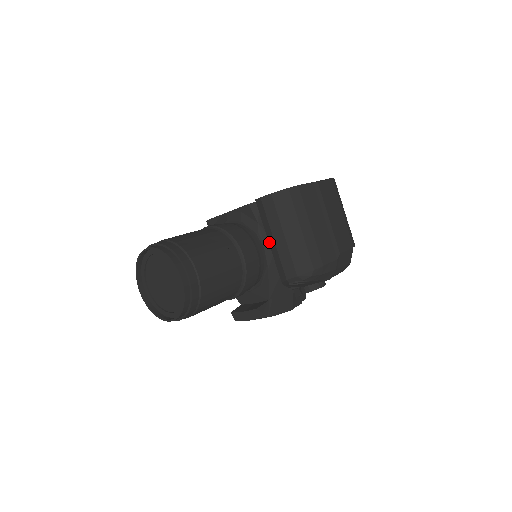
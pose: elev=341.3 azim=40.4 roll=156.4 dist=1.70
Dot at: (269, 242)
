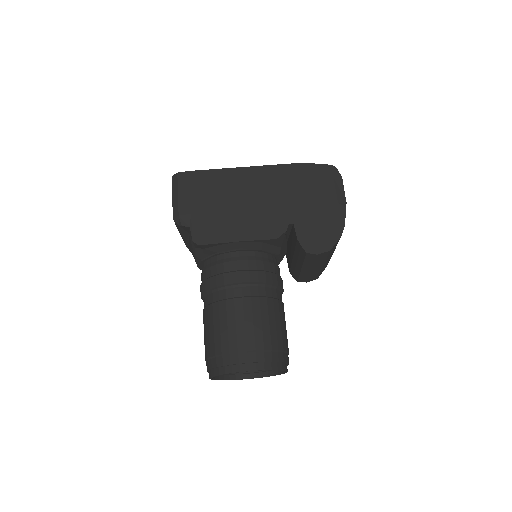
Dot at: (302, 269)
